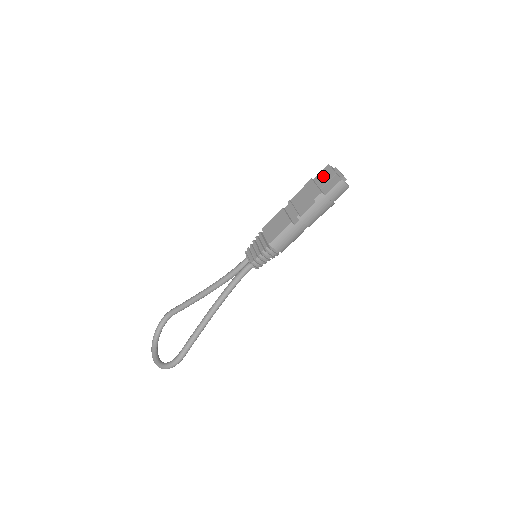
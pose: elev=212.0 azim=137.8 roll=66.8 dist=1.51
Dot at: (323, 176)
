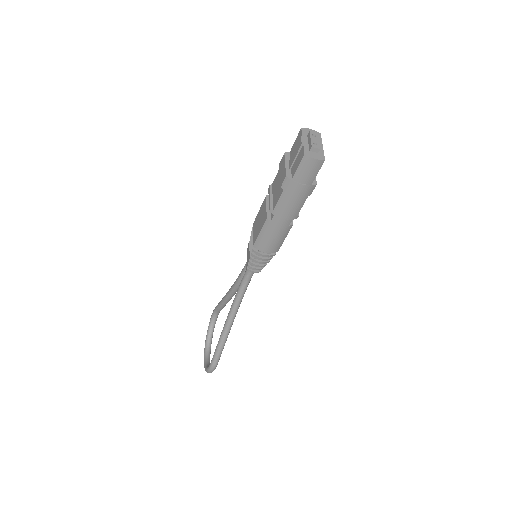
Dot at: (295, 148)
